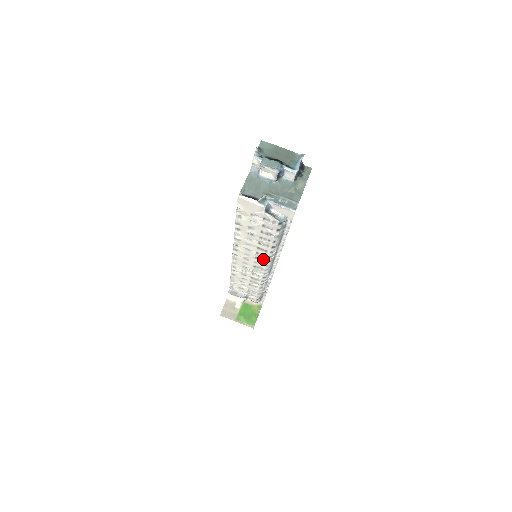
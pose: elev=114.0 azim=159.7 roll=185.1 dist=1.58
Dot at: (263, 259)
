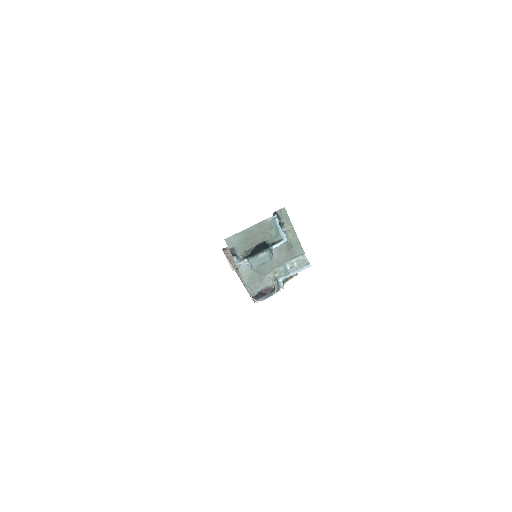
Dot at: occluded
